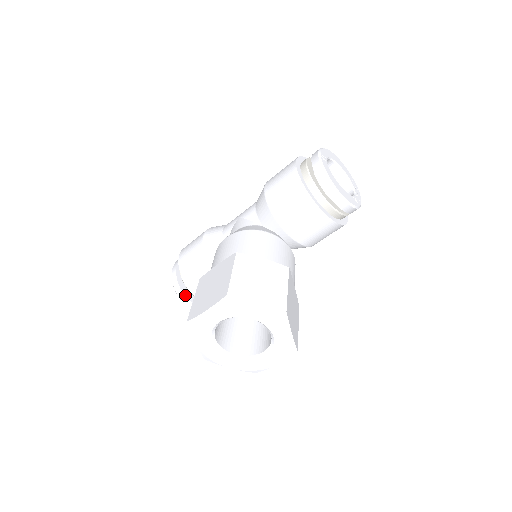
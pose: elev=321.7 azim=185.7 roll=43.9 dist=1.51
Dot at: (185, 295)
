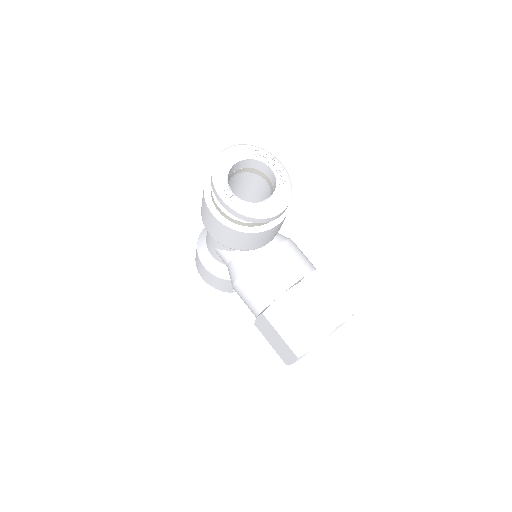
Dot at: occluded
